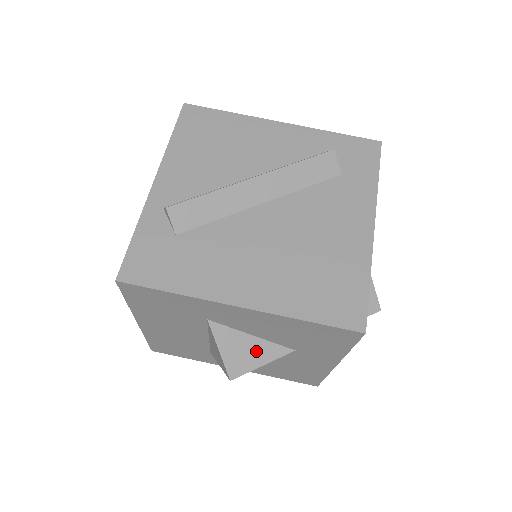
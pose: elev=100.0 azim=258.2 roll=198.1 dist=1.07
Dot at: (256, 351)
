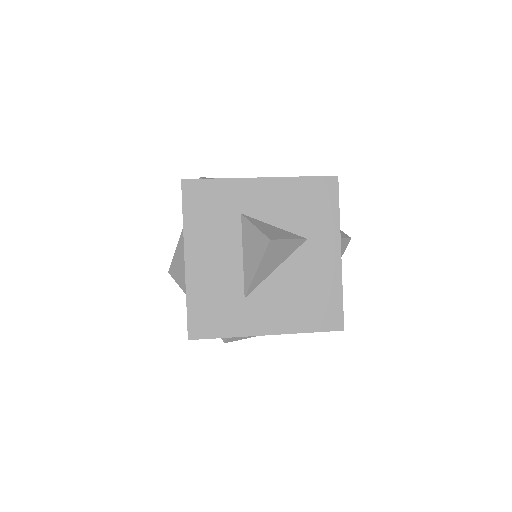
Dot at: (281, 233)
